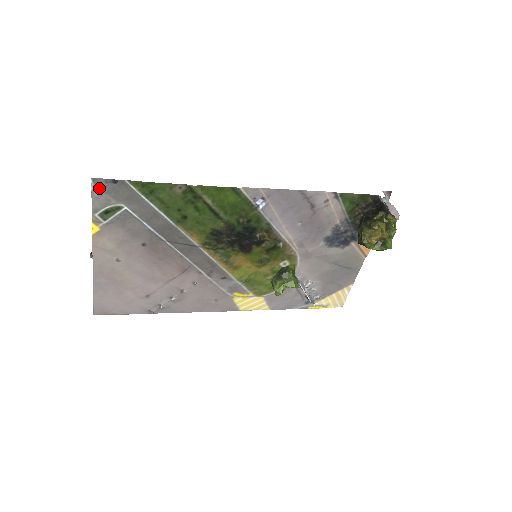
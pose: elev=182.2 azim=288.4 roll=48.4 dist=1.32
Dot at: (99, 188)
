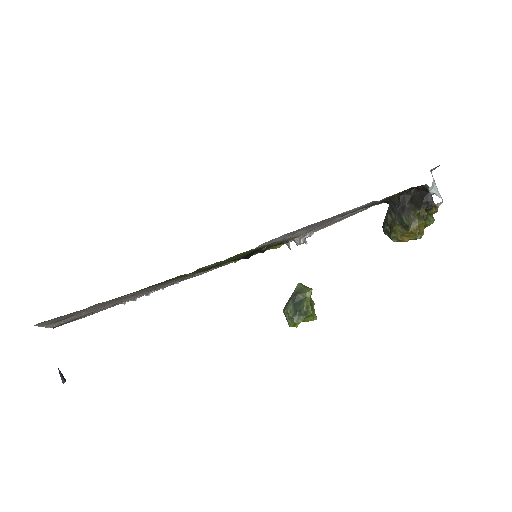
Dot at: (47, 321)
